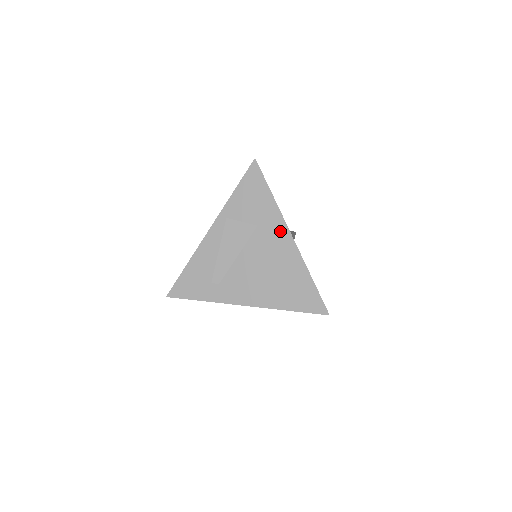
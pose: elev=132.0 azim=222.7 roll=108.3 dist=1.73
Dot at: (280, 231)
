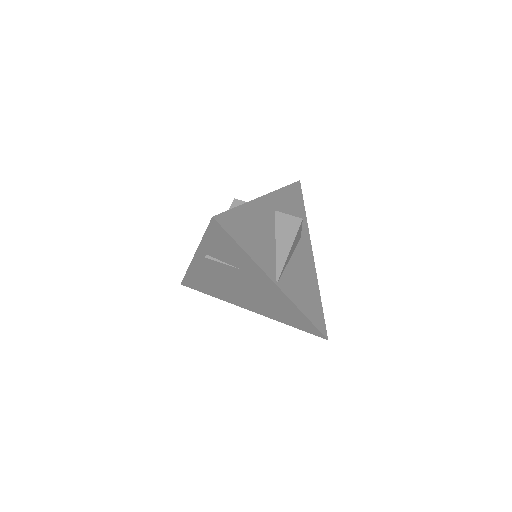
Dot at: (264, 279)
